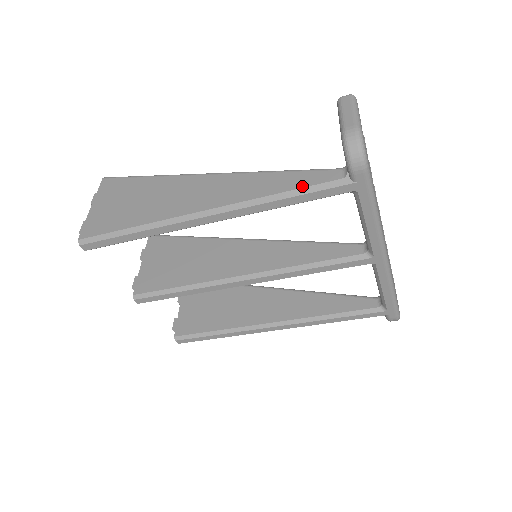
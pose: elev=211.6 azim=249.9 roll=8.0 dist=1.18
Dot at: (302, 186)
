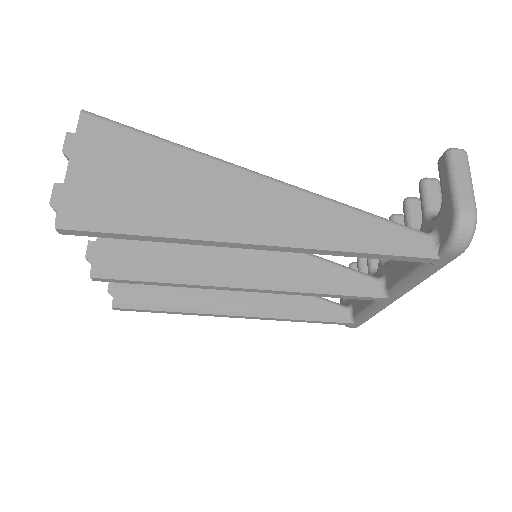
Dot at: (385, 245)
